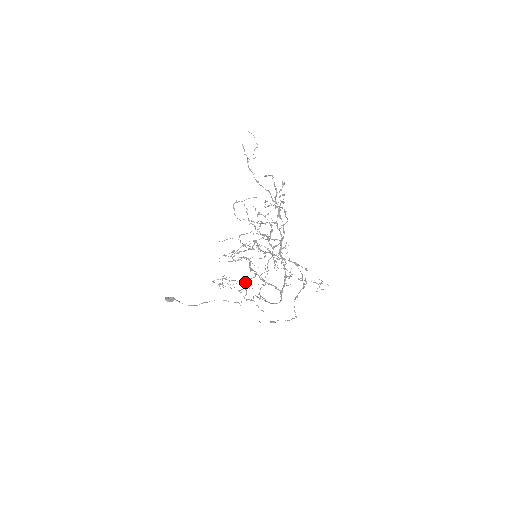
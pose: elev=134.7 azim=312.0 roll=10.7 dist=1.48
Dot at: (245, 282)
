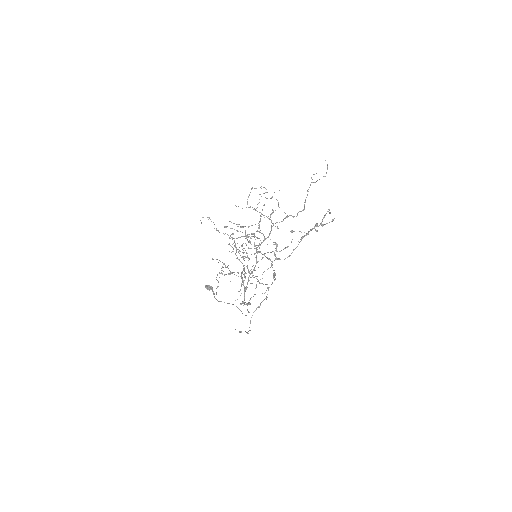
Dot at: occluded
